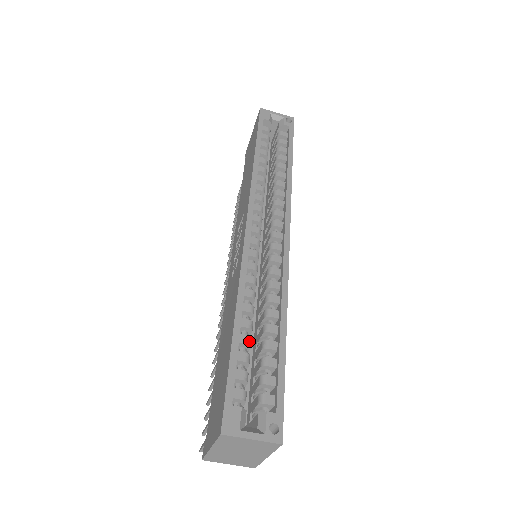
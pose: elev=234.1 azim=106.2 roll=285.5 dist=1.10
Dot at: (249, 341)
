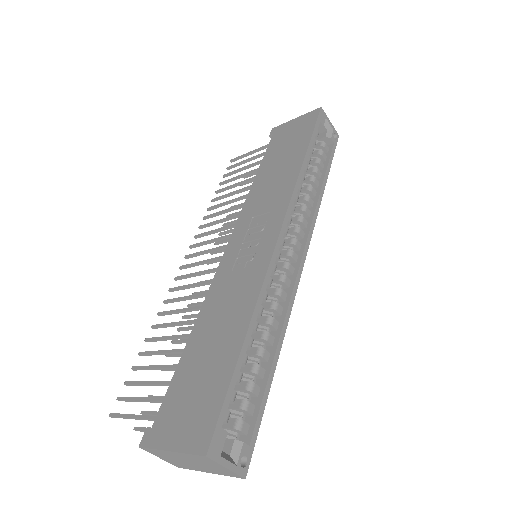
Dot at: occluded
